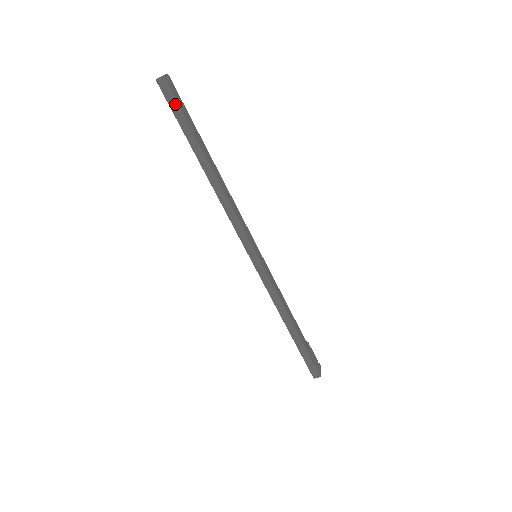
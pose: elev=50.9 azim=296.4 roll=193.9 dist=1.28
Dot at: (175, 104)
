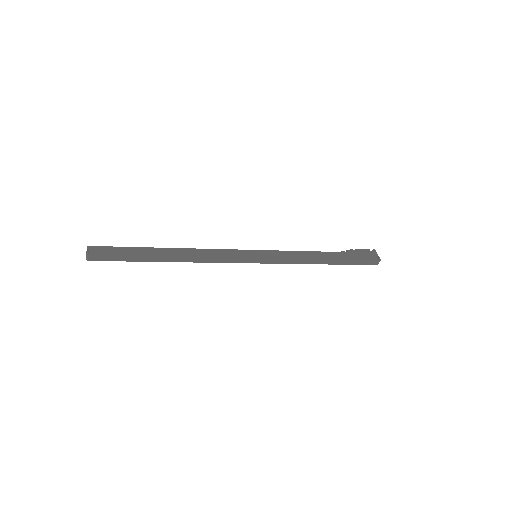
Dot at: (111, 258)
